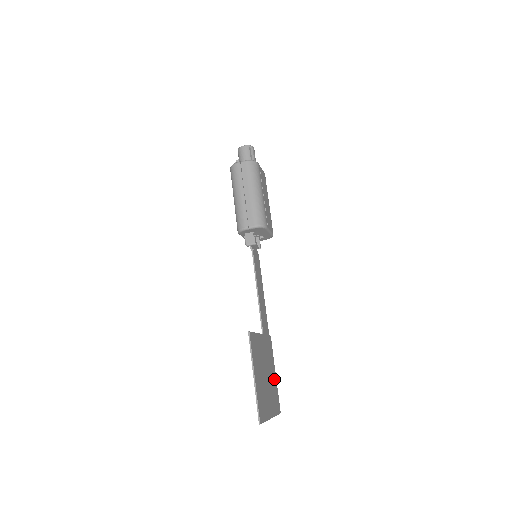
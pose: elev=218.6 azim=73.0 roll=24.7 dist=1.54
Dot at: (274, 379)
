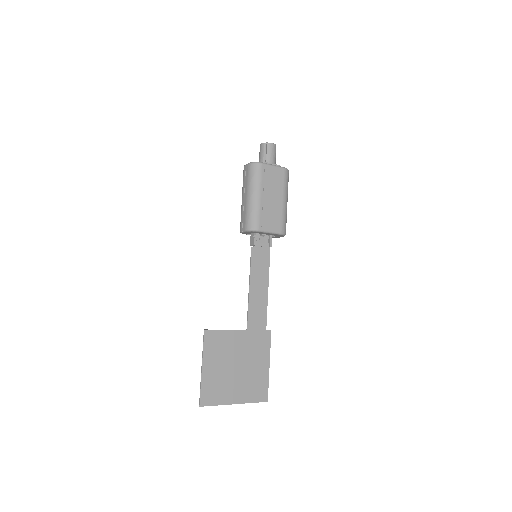
Dot at: (262, 371)
